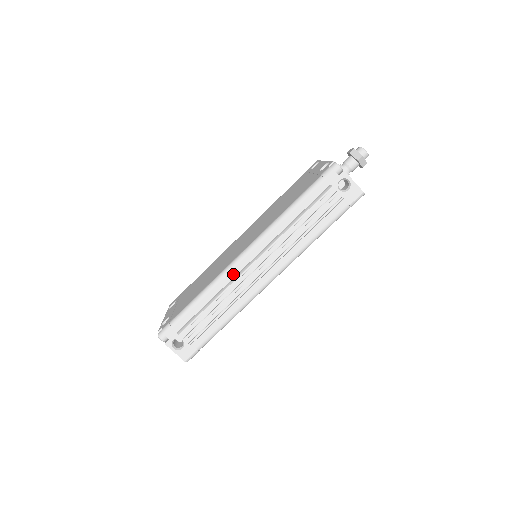
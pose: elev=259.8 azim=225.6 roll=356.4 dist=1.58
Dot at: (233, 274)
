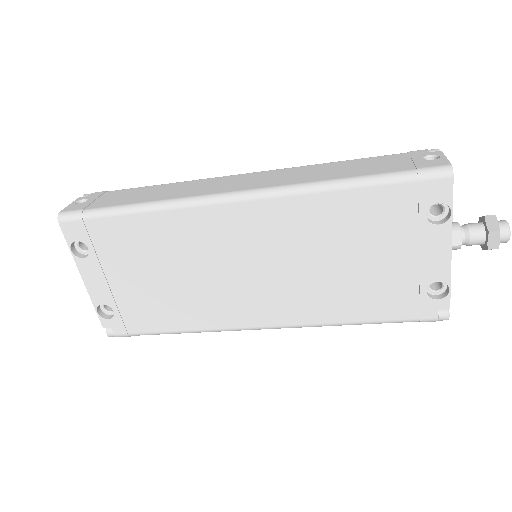
Dot at: occluded
